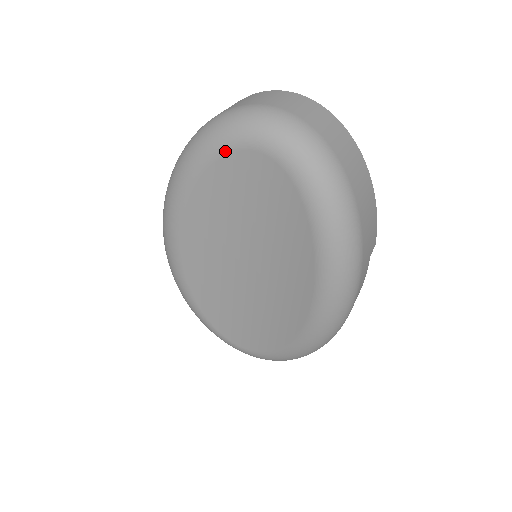
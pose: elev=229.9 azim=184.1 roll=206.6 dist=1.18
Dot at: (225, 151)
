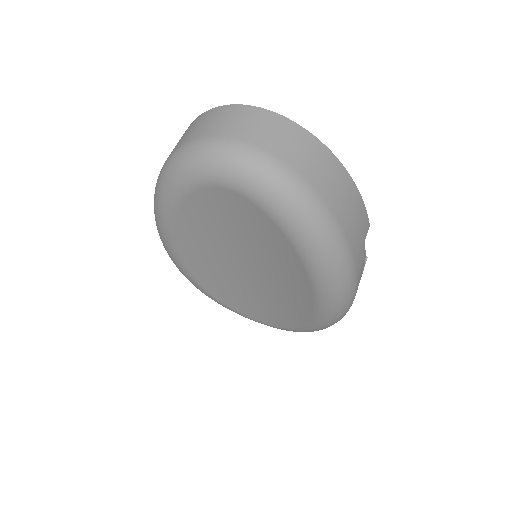
Dot at: (192, 190)
